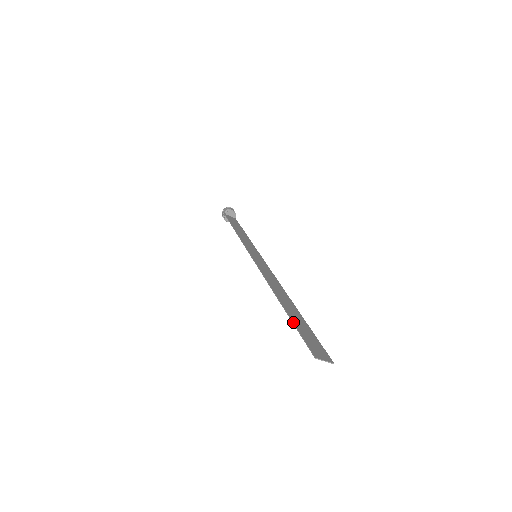
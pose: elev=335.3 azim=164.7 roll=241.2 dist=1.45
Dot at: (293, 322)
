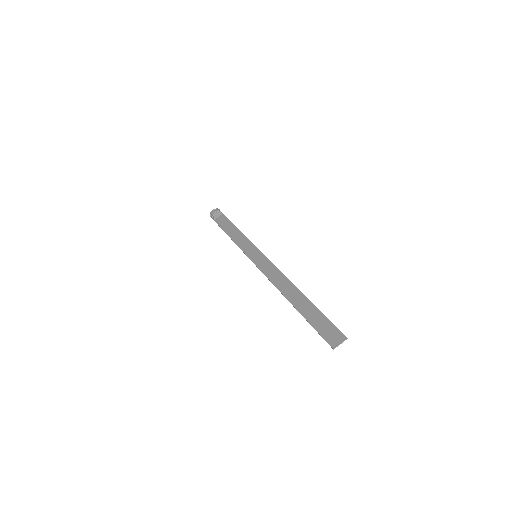
Dot at: (307, 321)
